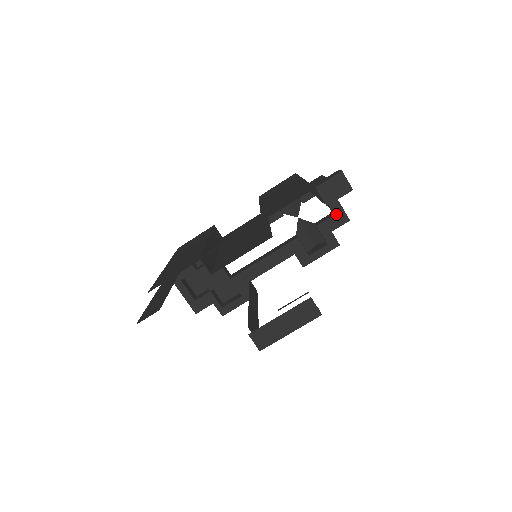
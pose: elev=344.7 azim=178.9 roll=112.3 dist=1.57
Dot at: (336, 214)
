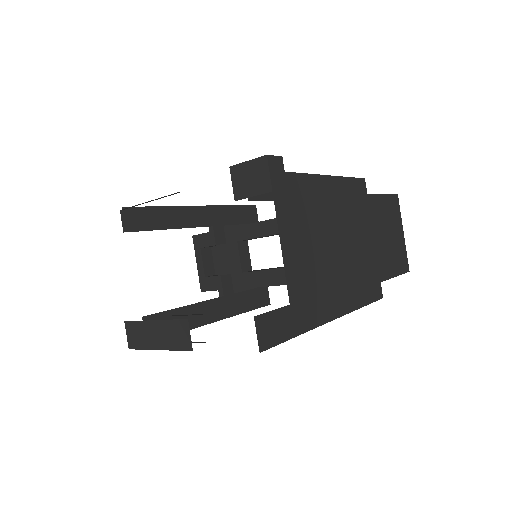
Dot at: occluded
